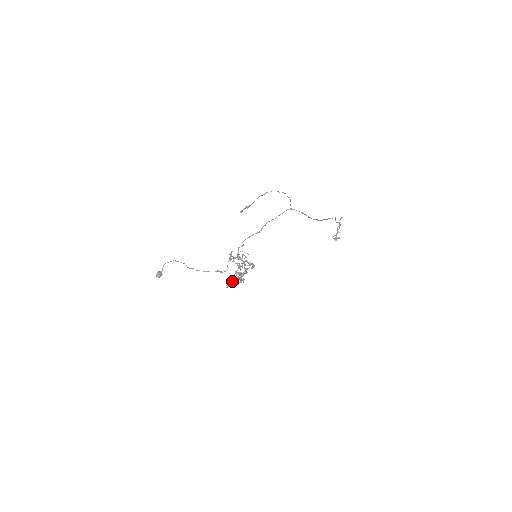
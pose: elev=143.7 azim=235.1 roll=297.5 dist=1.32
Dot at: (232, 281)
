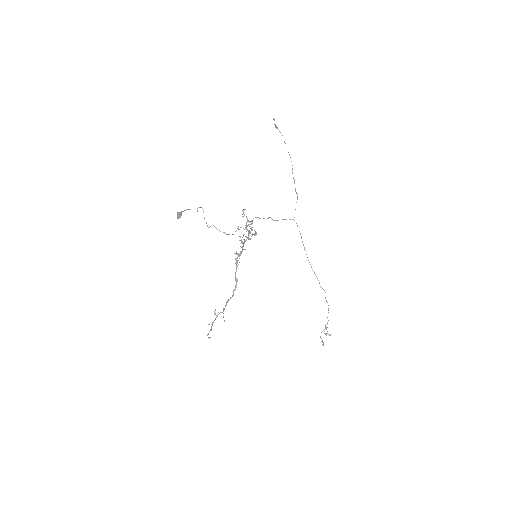
Dot at: (219, 313)
